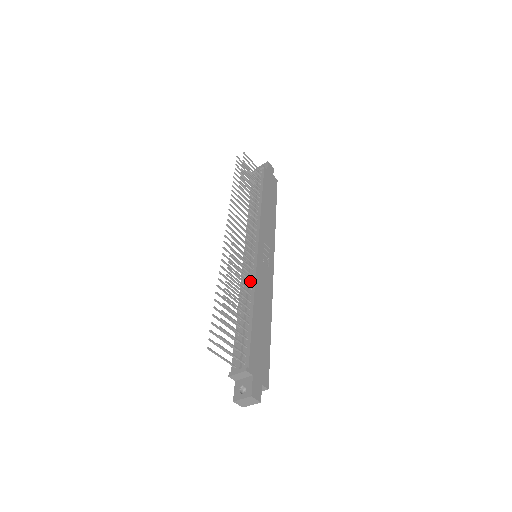
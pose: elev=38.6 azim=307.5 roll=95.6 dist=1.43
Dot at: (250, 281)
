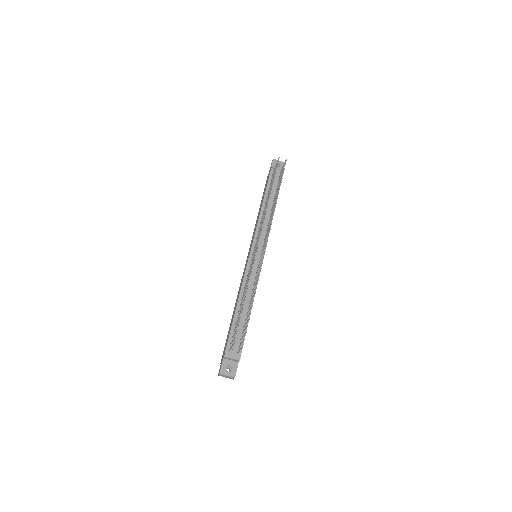
Dot at: (254, 284)
